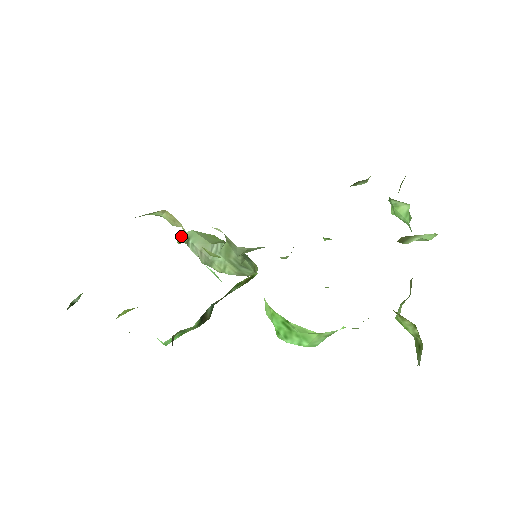
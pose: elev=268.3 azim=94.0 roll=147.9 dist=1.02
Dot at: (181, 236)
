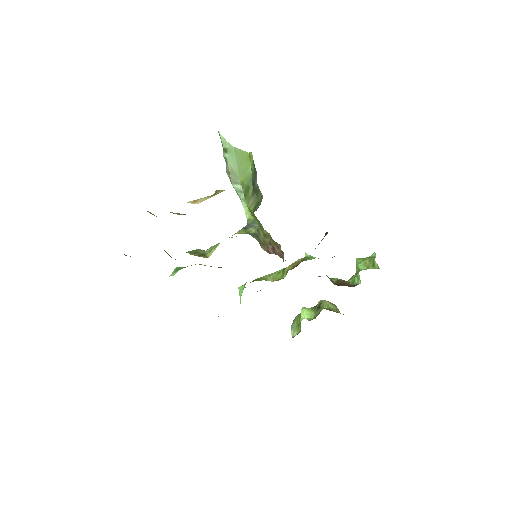
Dot at: (222, 136)
